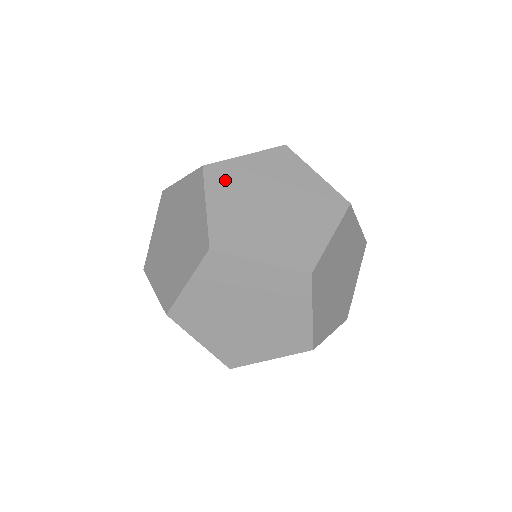
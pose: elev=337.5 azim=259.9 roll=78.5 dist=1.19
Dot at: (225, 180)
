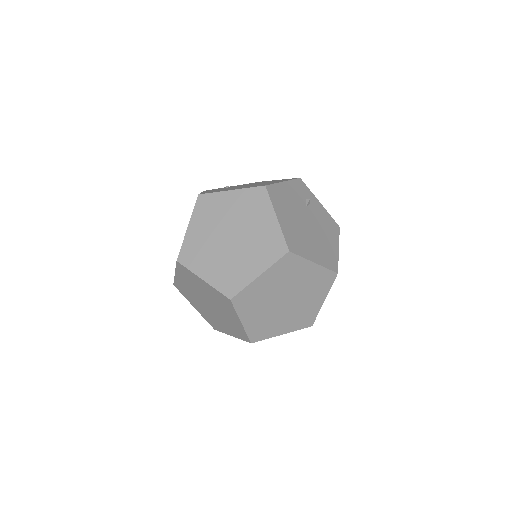
Dot at: (208, 210)
